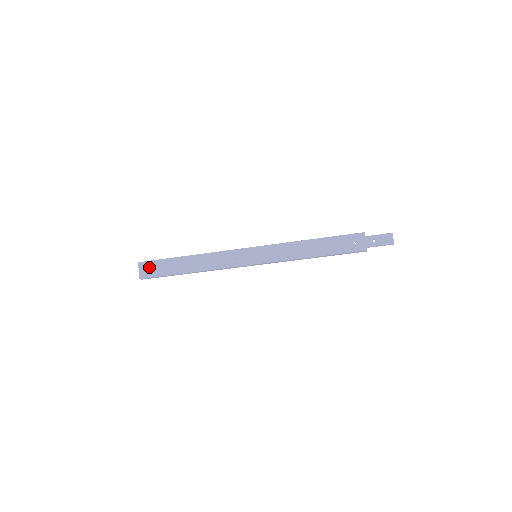
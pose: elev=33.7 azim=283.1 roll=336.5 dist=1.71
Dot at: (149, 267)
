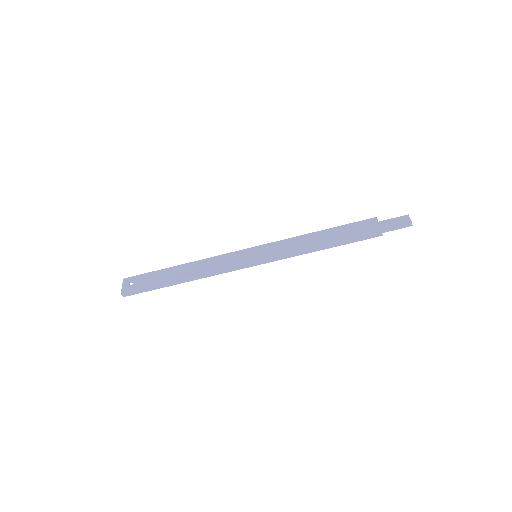
Dot at: (134, 281)
